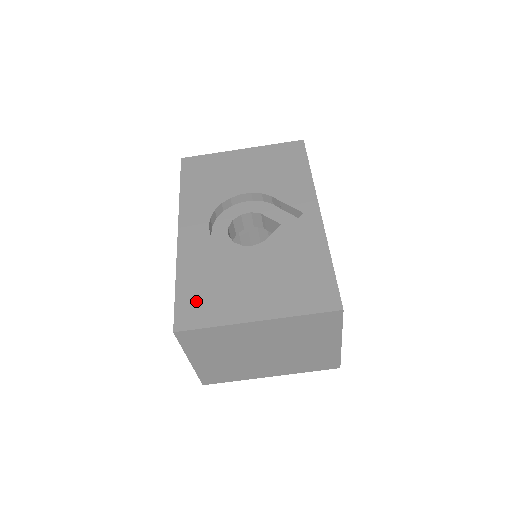
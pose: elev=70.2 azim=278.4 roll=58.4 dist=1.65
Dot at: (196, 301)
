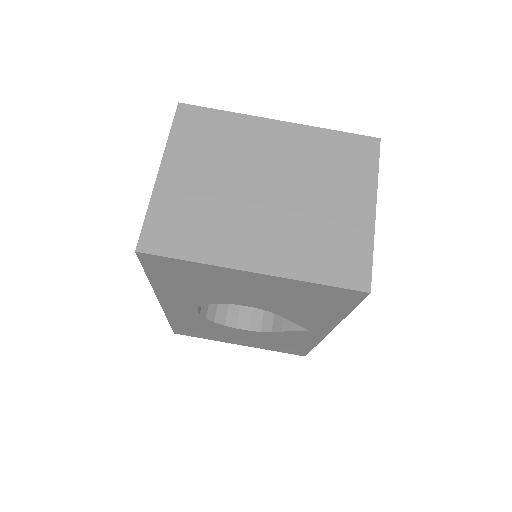
Dot at: occluded
